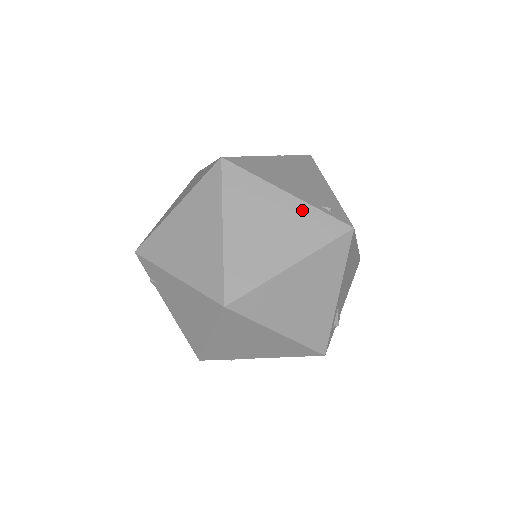
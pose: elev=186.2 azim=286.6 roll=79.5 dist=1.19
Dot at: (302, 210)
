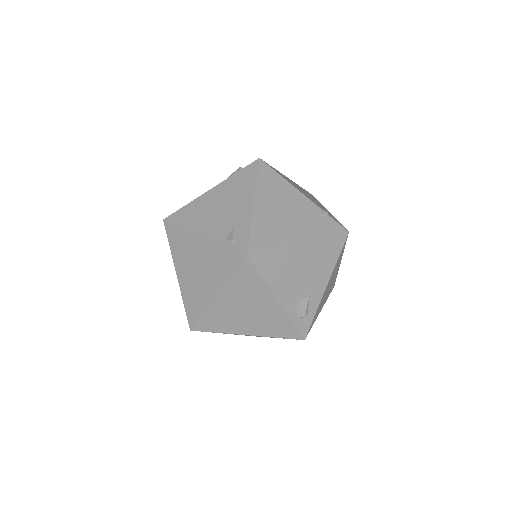
Dot at: (212, 249)
